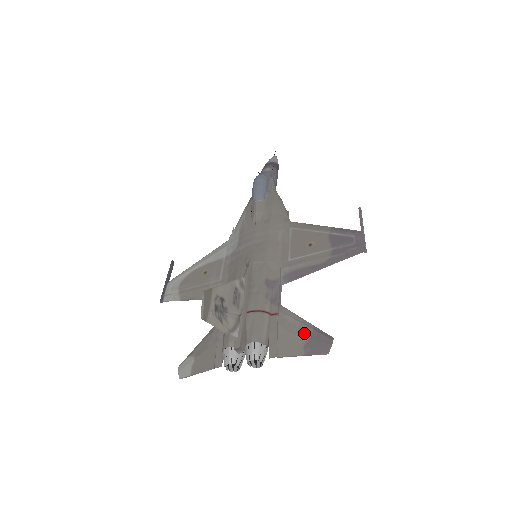
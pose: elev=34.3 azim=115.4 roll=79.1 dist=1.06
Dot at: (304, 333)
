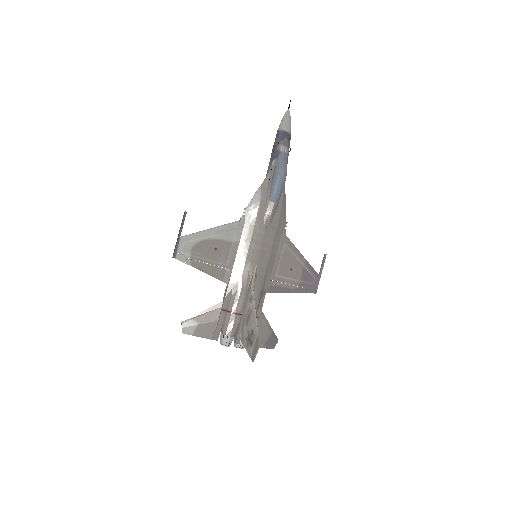
Dot at: (268, 335)
